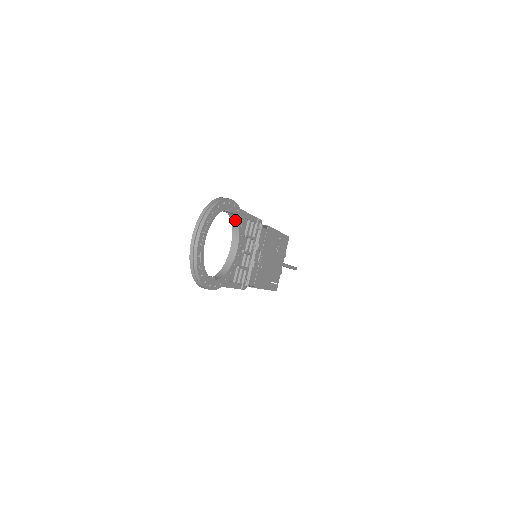
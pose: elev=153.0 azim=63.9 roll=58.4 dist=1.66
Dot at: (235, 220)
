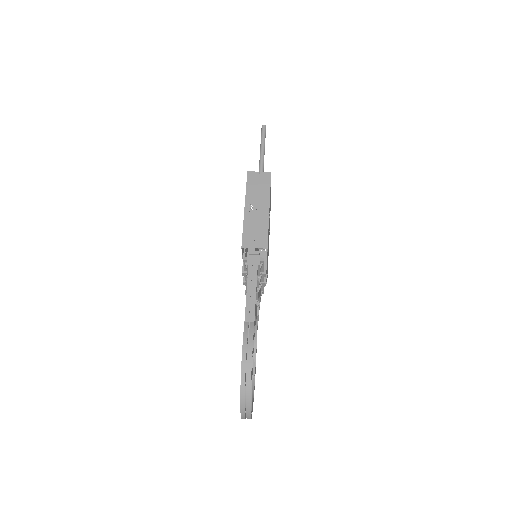
Dot at: occluded
